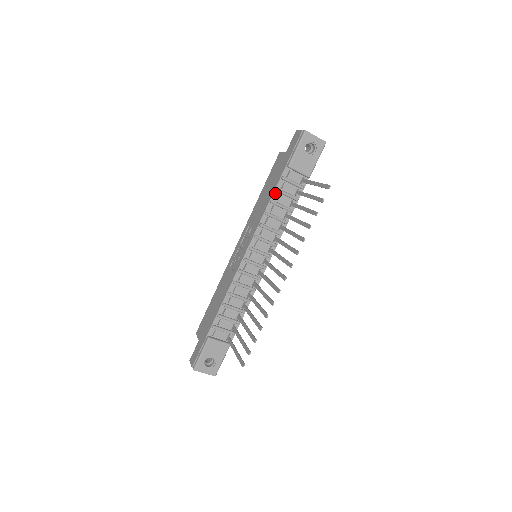
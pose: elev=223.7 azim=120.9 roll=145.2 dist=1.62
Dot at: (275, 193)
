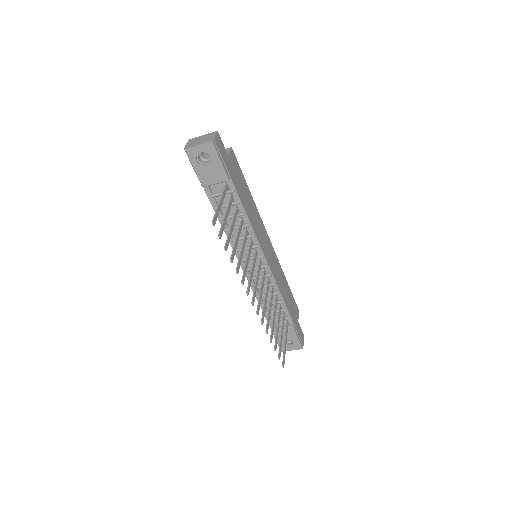
Dot at: occluded
